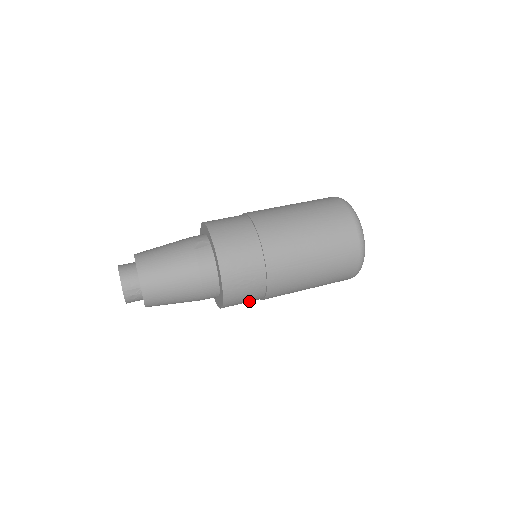
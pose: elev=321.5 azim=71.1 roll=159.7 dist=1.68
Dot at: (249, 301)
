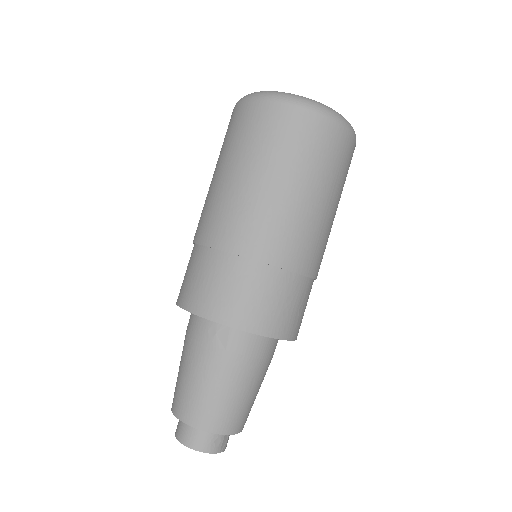
Dot at: occluded
